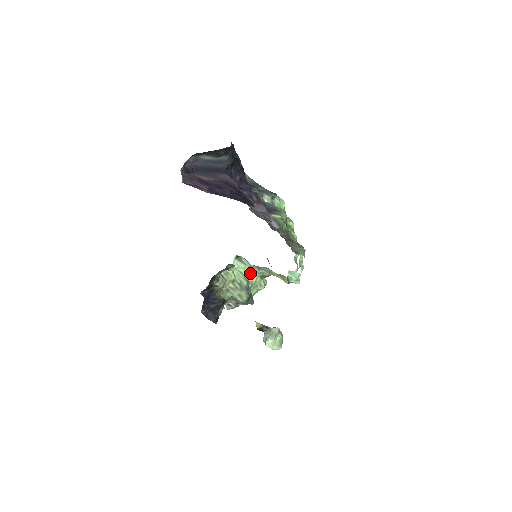
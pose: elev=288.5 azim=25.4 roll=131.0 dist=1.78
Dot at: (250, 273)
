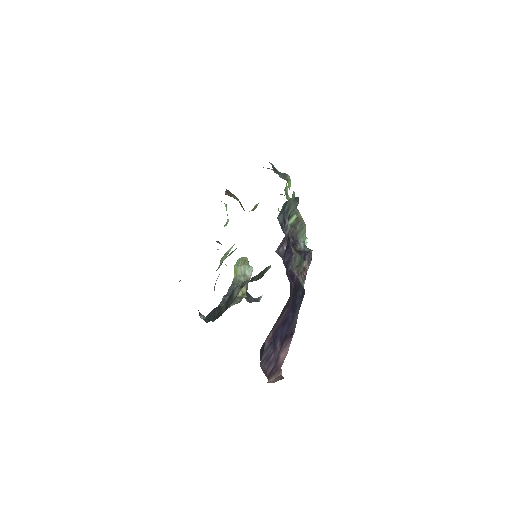
Dot at: (232, 246)
